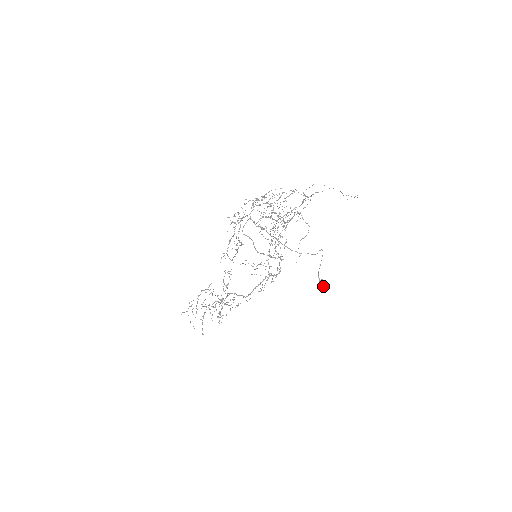
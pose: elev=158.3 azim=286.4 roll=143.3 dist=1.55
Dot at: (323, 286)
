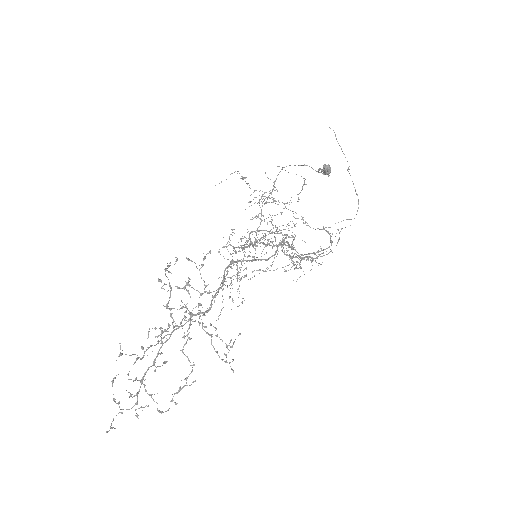
Dot at: (325, 167)
